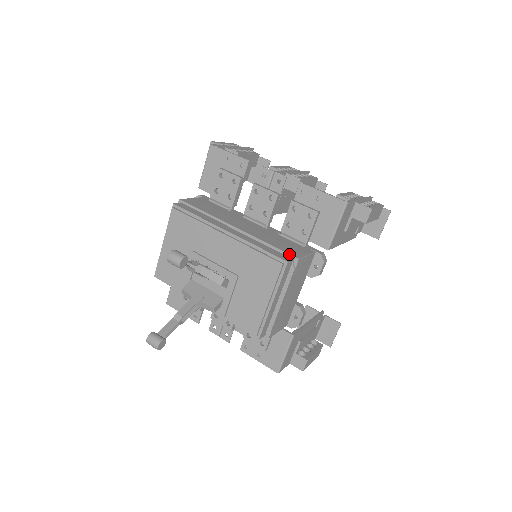
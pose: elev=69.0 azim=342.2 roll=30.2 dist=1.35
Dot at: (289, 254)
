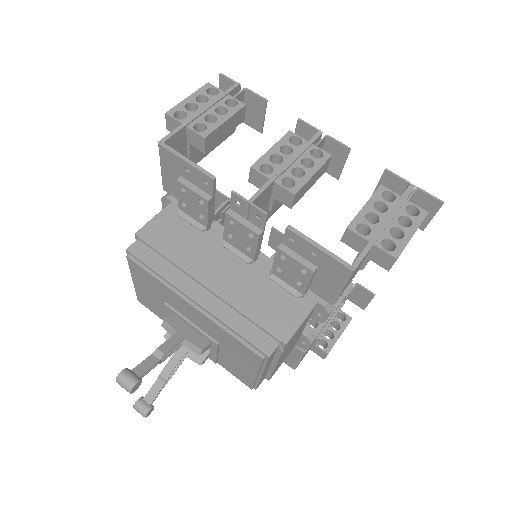
Dot at: (273, 337)
